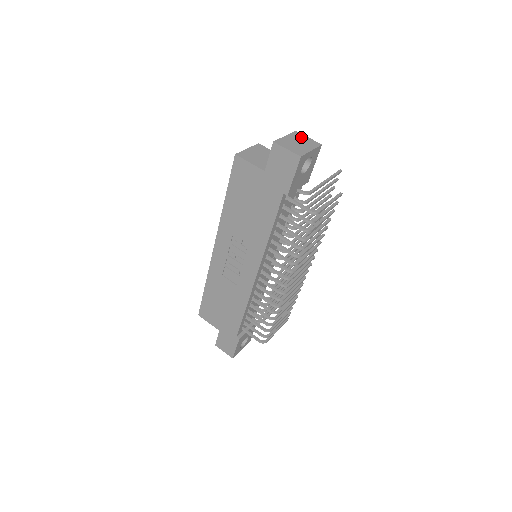
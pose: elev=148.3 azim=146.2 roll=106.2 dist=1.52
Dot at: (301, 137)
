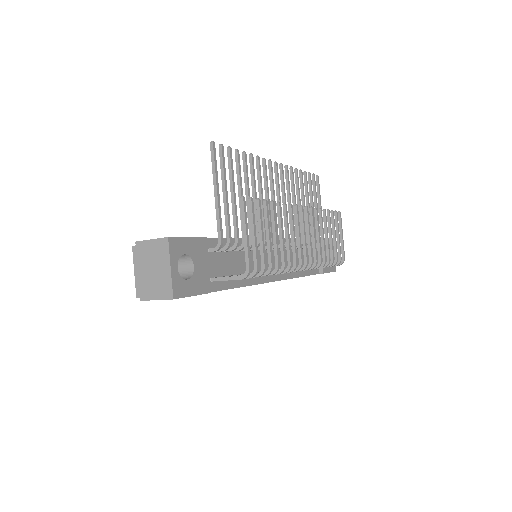
Dot at: (147, 251)
